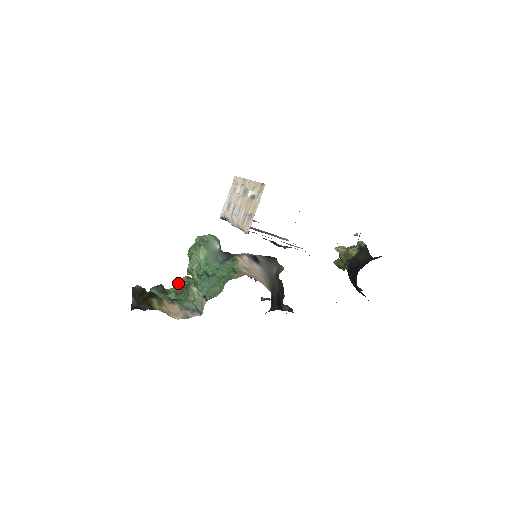
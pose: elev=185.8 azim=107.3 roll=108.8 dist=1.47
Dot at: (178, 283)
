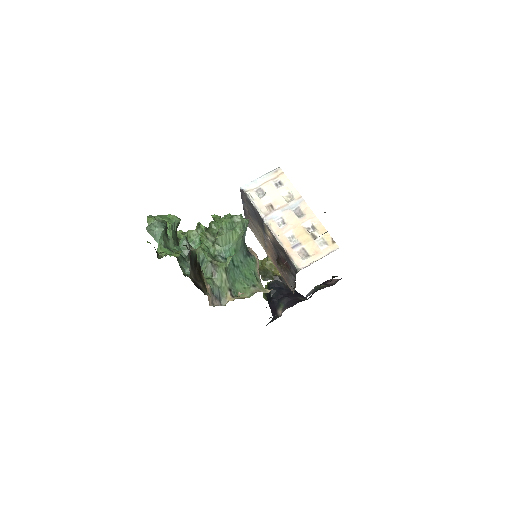
Dot at: (171, 222)
